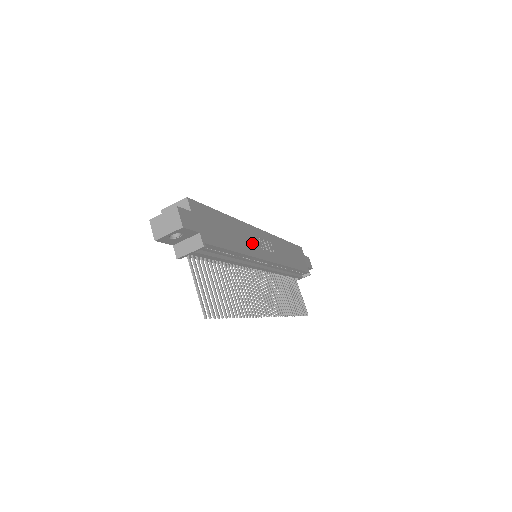
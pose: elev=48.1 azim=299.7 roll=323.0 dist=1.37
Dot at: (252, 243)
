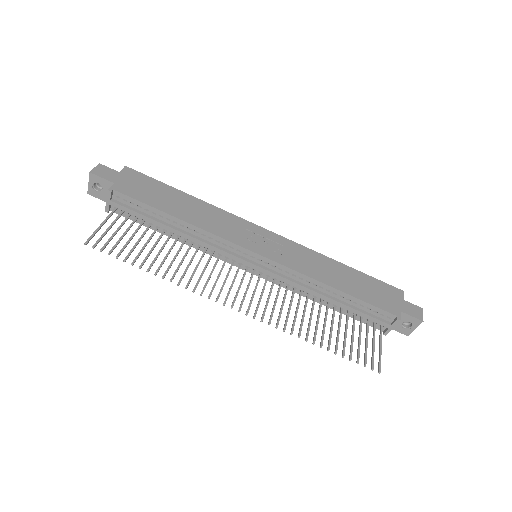
Dot at: (224, 227)
